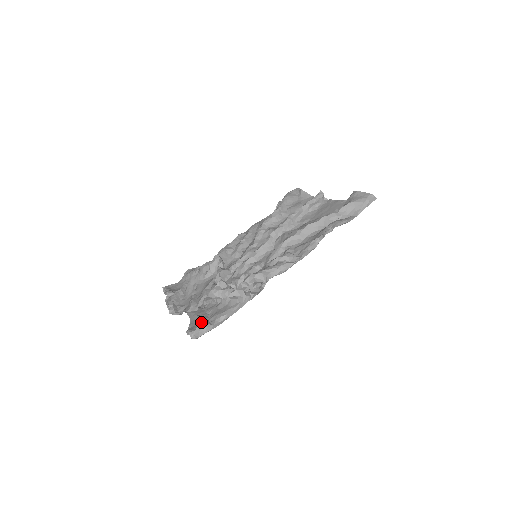
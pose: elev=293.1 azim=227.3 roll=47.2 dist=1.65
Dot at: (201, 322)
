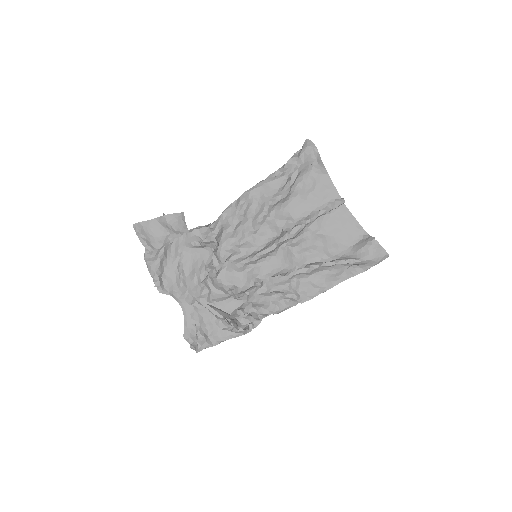
Dot at: (203, 343)
